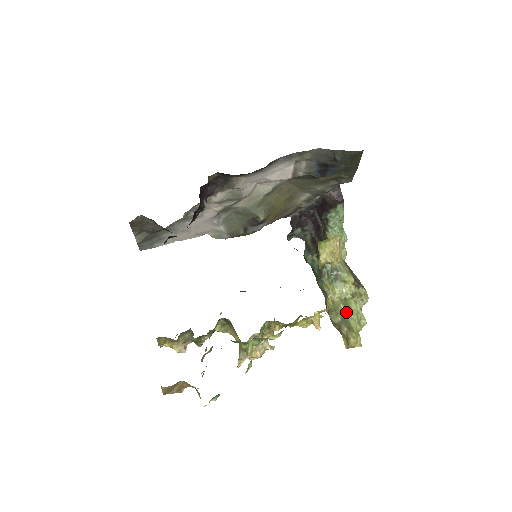
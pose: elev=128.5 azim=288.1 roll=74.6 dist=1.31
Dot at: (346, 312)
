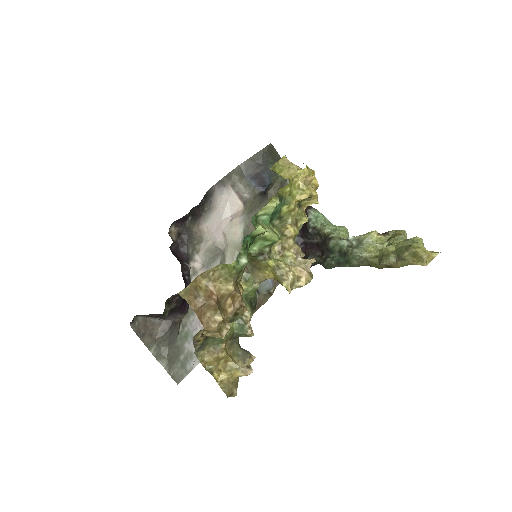
Dot at: (393, 247)
